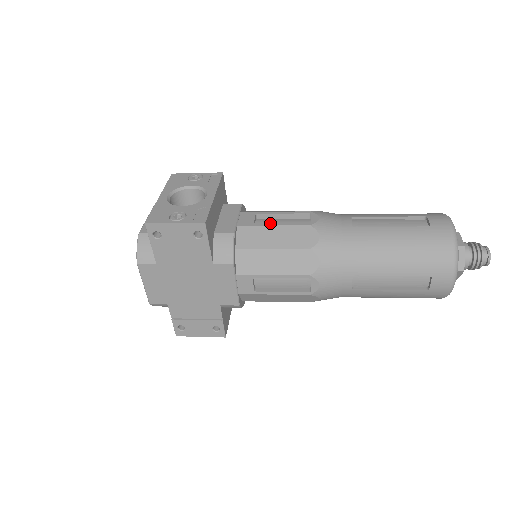
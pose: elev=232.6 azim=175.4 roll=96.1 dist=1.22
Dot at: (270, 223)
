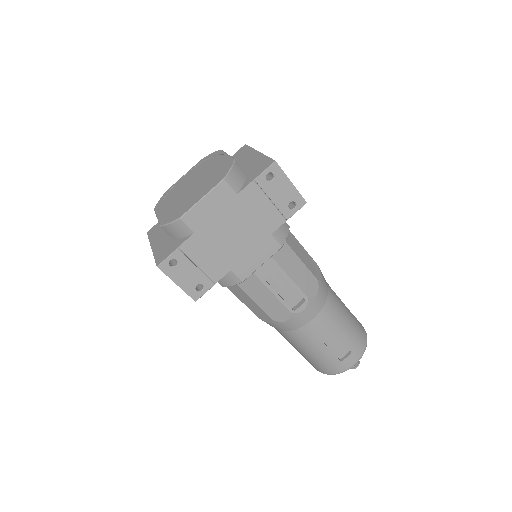
Dot at: occluded
